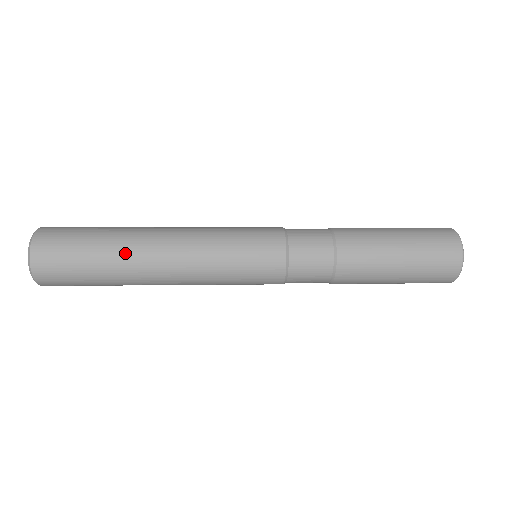
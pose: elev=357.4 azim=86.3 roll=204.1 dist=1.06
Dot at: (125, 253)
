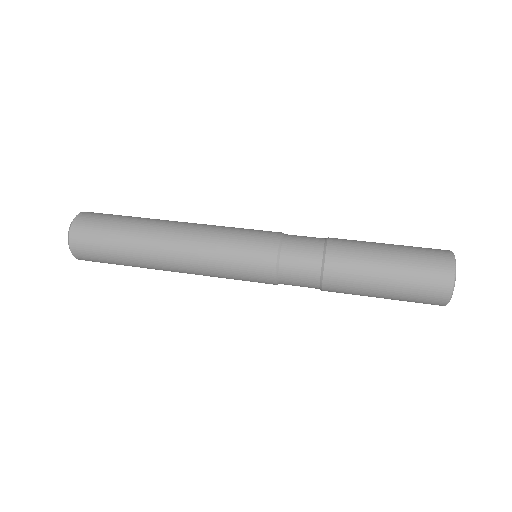
Dot at: (142, 262)
